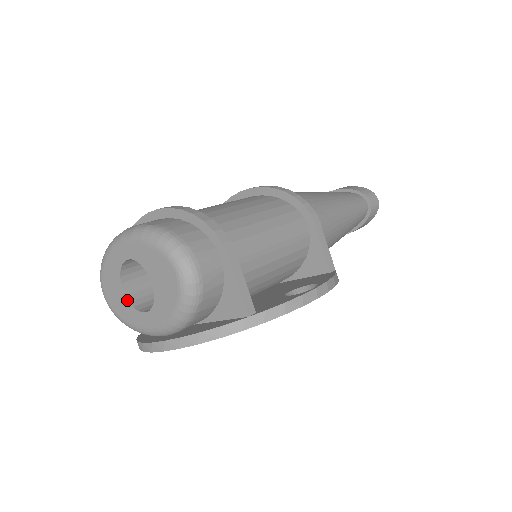
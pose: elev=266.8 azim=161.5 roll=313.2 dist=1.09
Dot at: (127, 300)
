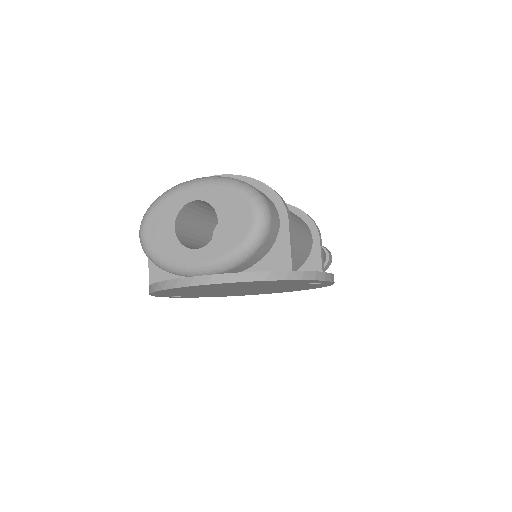
Dot at: (176, 237)
